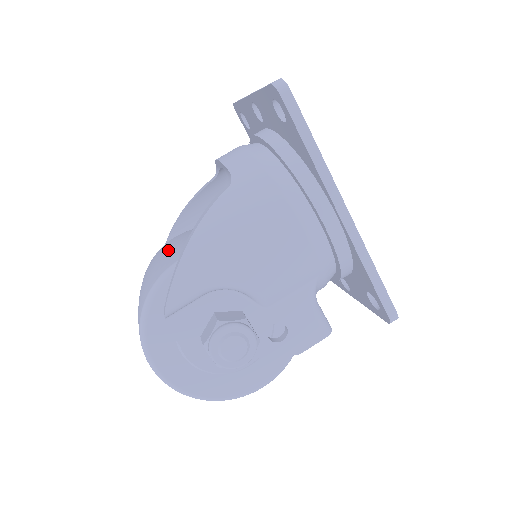
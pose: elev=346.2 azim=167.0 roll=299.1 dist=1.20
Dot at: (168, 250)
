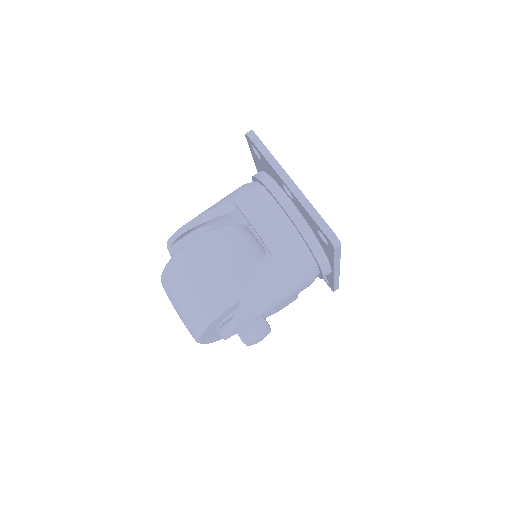
Dot at: (204, 275)
